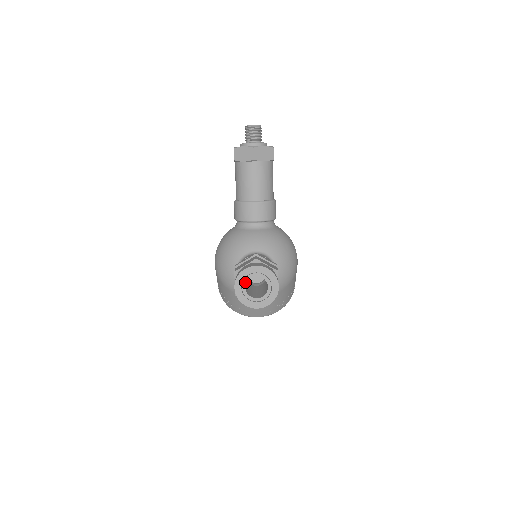
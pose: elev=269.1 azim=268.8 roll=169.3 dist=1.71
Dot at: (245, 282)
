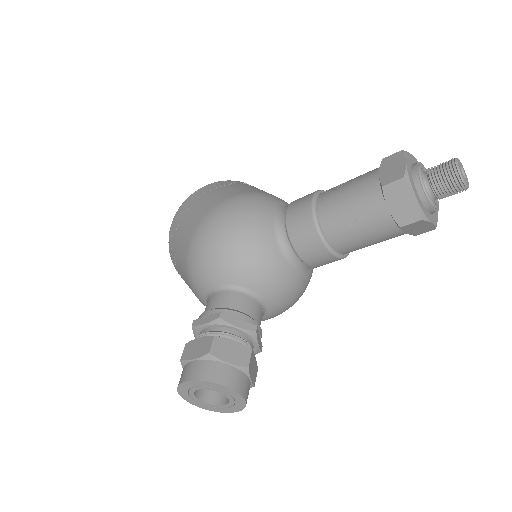
Dot at: (206, 388)
